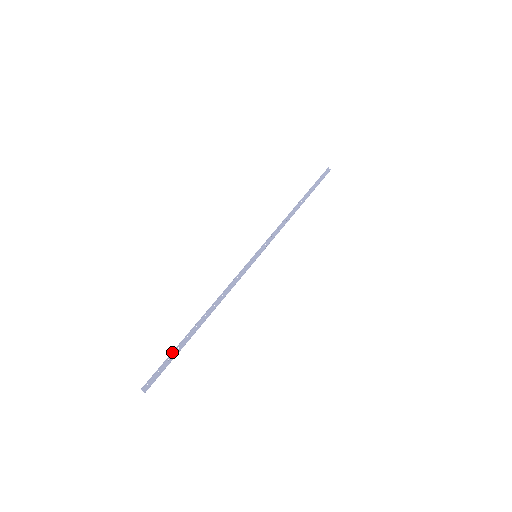
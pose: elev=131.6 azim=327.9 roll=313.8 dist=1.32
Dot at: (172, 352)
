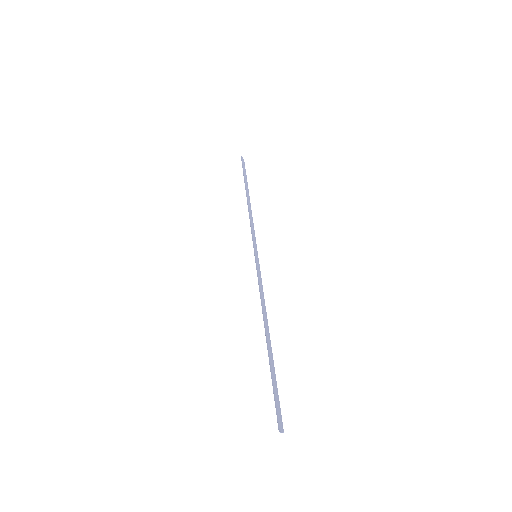
Dot at: (273, 379)
